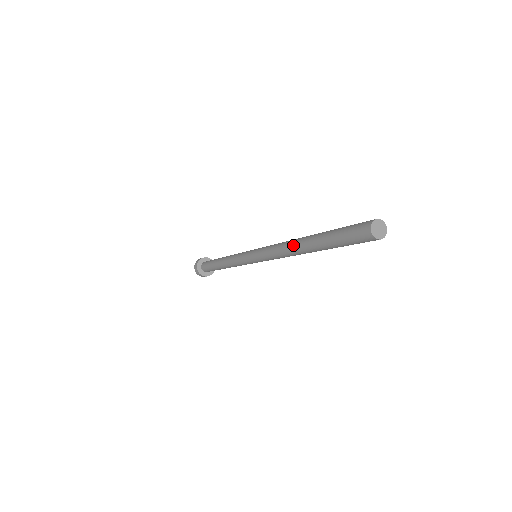
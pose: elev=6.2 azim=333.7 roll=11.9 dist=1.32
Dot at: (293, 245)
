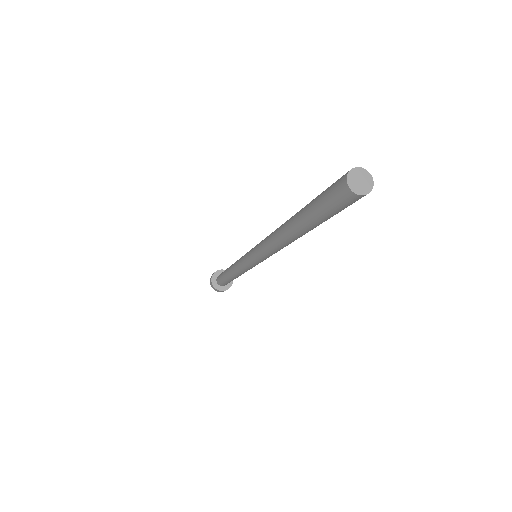
Dot at: (280, 235)
